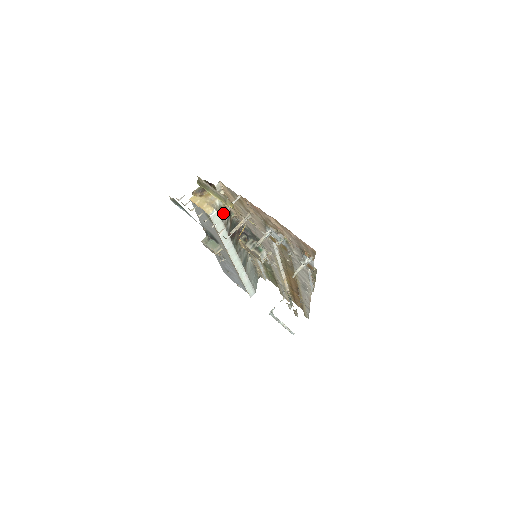
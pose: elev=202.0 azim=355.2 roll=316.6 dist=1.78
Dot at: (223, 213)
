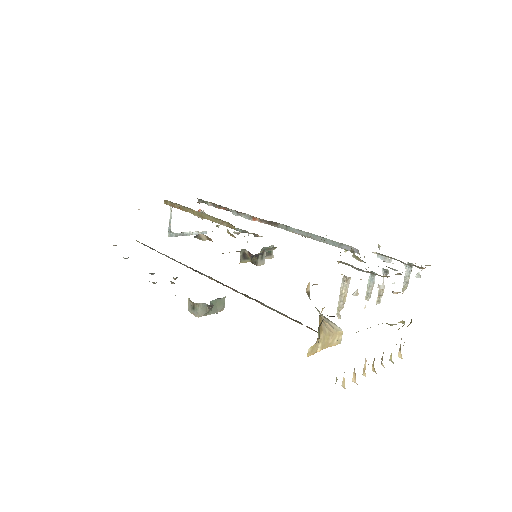
Dot at: occluded
